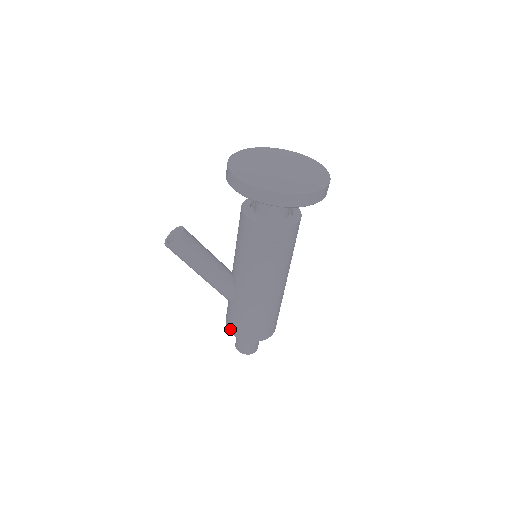
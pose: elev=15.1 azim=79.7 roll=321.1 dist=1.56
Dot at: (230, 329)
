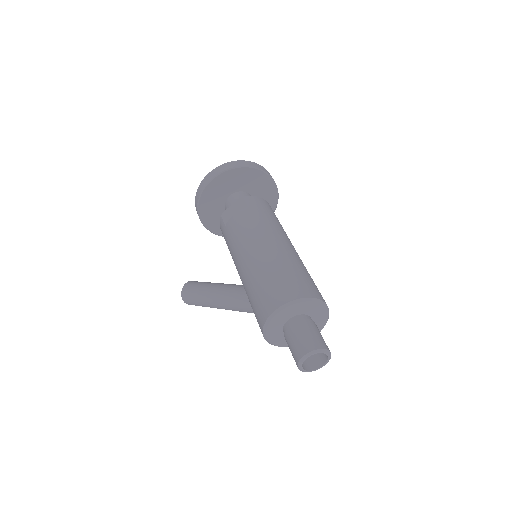
Dot at: (261, 331)
